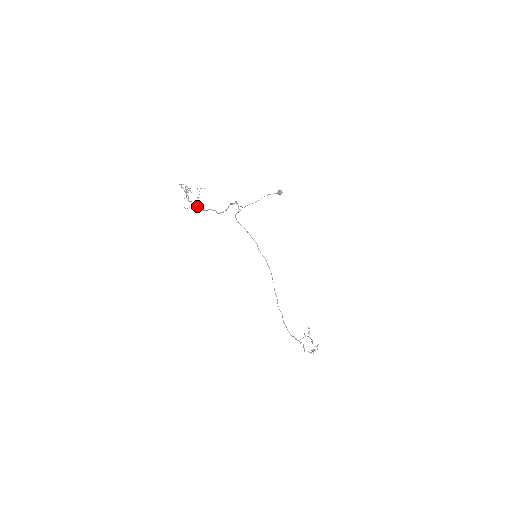
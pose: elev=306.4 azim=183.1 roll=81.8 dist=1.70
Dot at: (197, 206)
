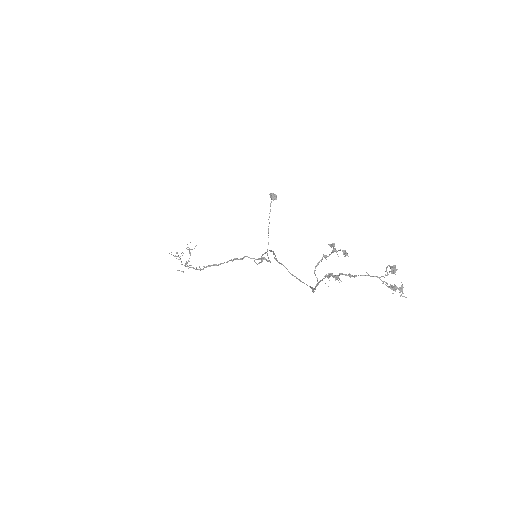
Dot at: (199, 269)
